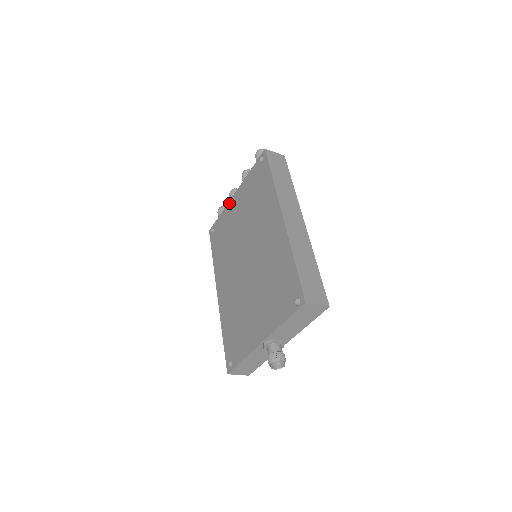
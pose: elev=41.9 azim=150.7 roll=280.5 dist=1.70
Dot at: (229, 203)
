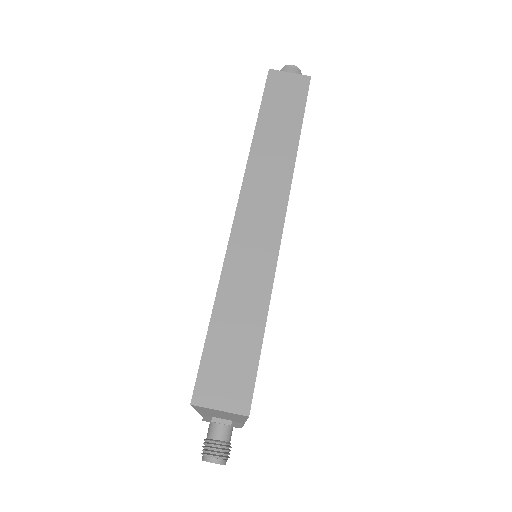
Dot at: occluded
